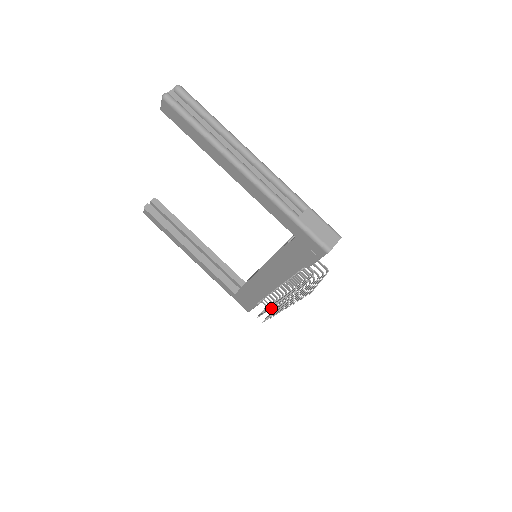
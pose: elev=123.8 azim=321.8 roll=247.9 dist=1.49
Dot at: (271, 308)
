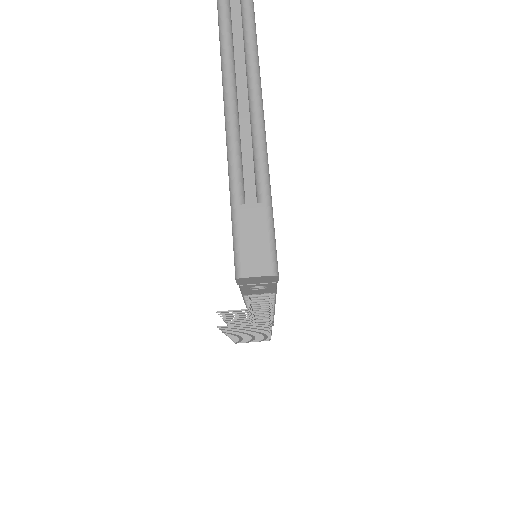
Dot at: occluded
